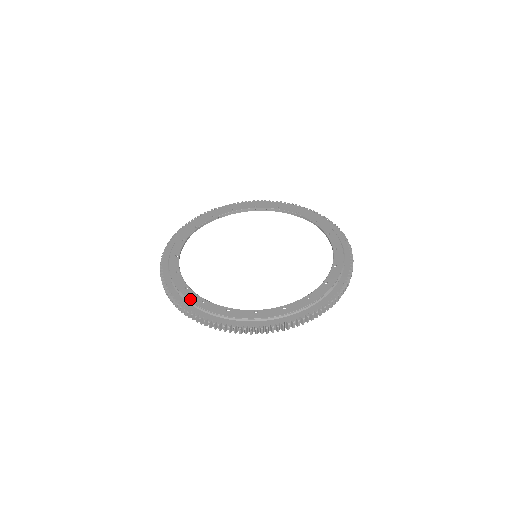
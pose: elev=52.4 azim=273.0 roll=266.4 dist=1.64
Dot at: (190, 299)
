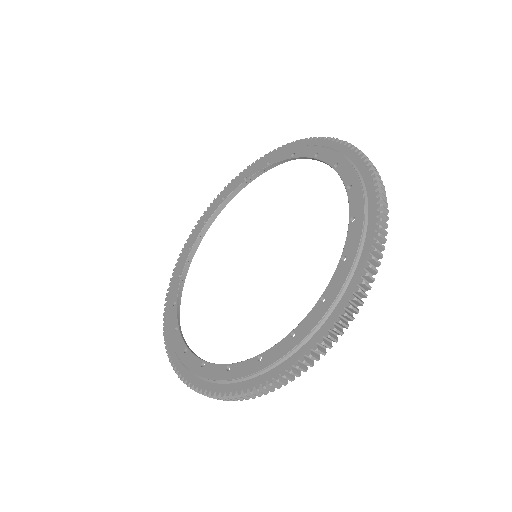
Dot at: (244, 374)
